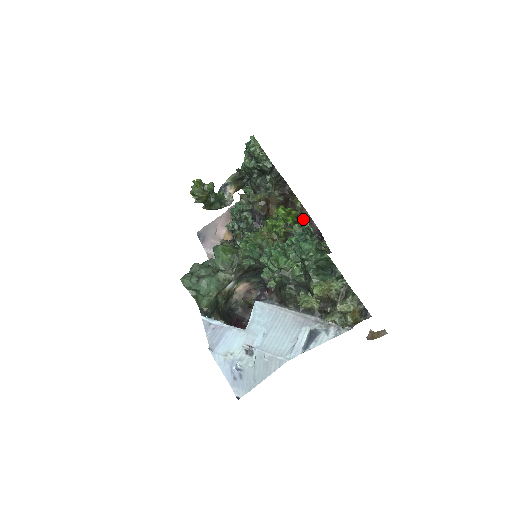
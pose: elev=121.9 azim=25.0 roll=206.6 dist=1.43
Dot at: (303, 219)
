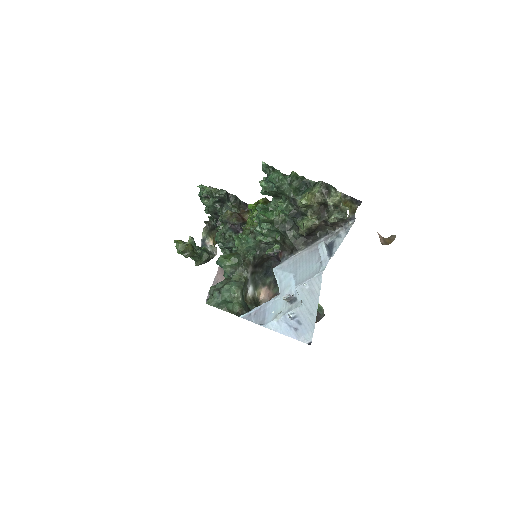
Dot at: occluded
